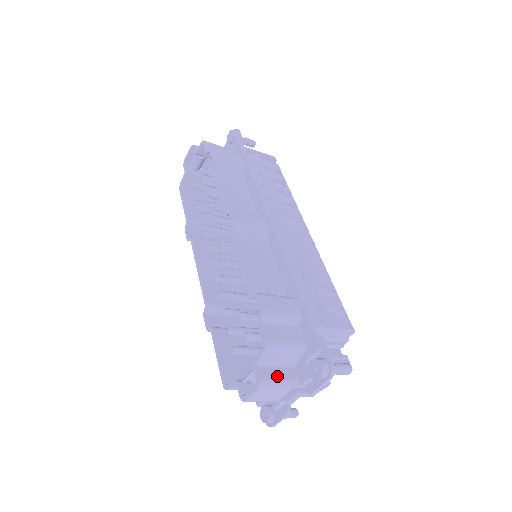
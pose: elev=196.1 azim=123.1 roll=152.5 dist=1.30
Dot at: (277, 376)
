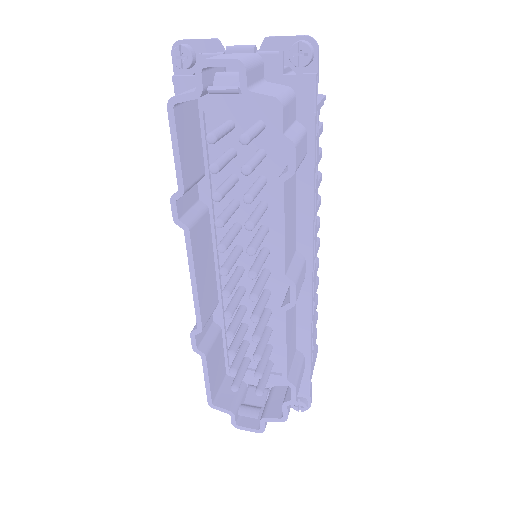
Dot at: occluded
